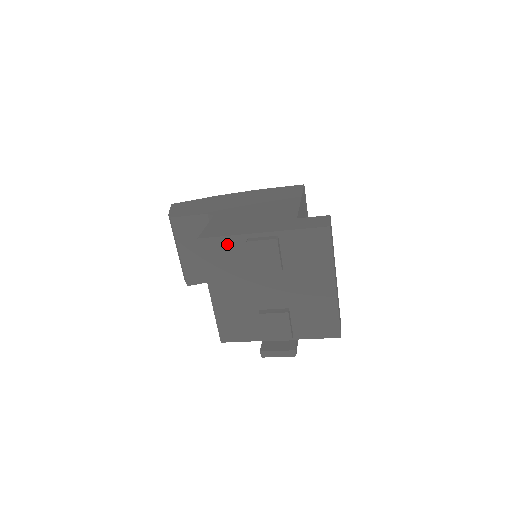
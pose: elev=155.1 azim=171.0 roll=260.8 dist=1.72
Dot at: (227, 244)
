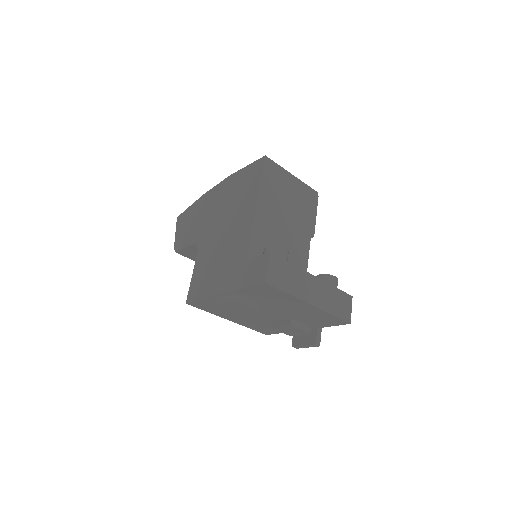
Dot at: (207, 302)
